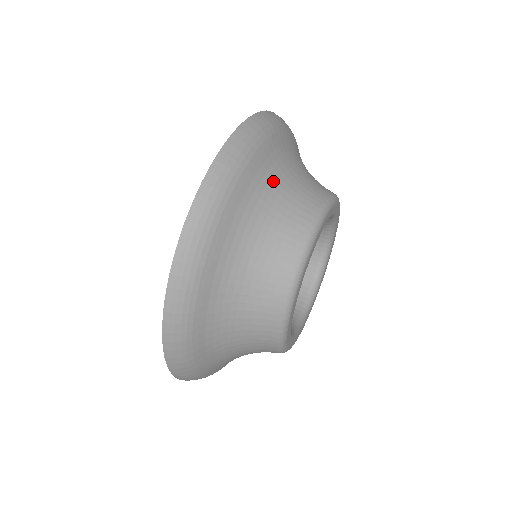
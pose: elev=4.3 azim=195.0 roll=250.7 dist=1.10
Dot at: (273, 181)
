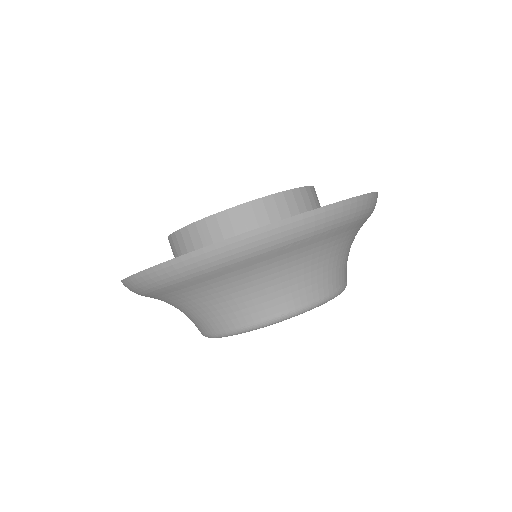
Dot at: occluded
